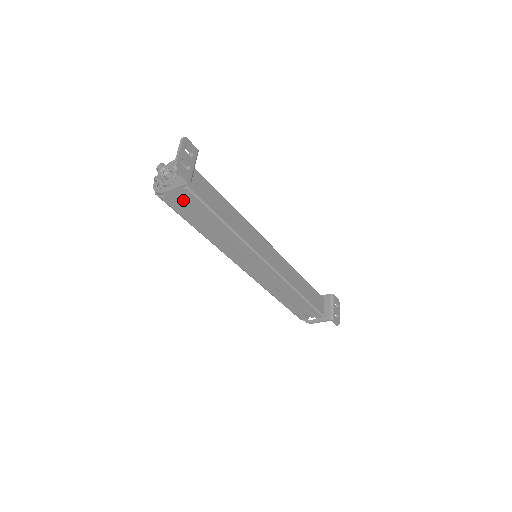
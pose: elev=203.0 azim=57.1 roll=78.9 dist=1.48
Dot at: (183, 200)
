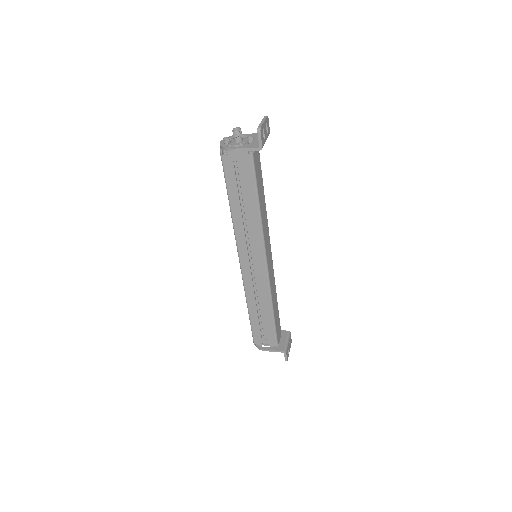
Dot at: (237, 167)
